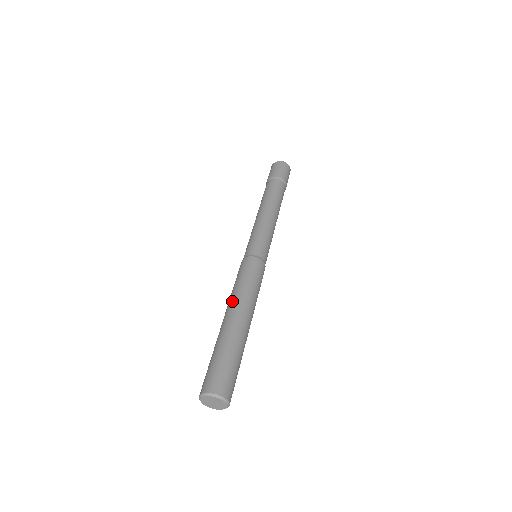
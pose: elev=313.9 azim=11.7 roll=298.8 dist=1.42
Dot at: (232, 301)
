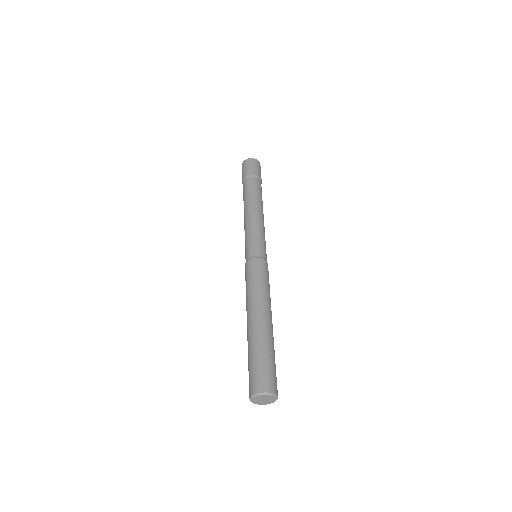
Dot at: (246, 309)
